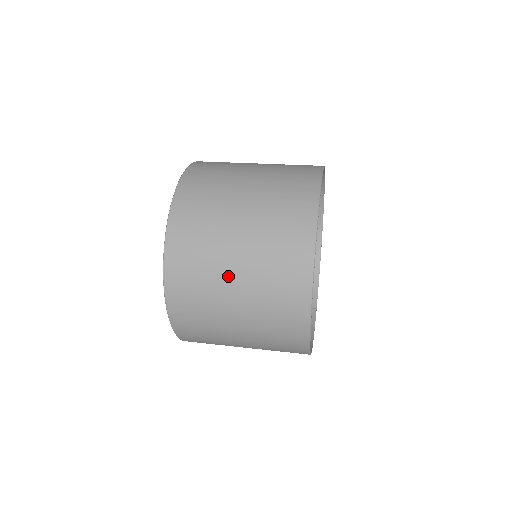
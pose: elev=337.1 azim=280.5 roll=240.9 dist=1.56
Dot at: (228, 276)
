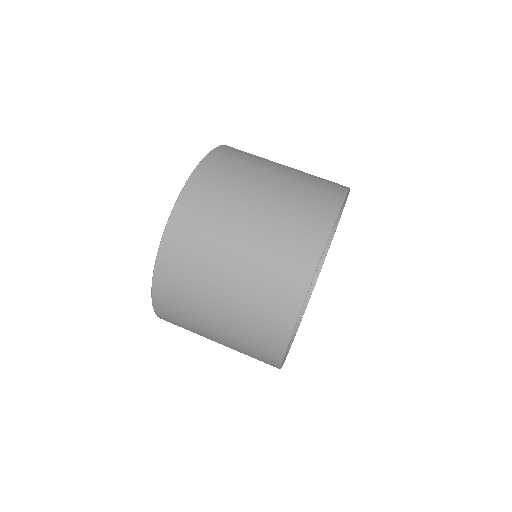
Dot at: (218, 282)
